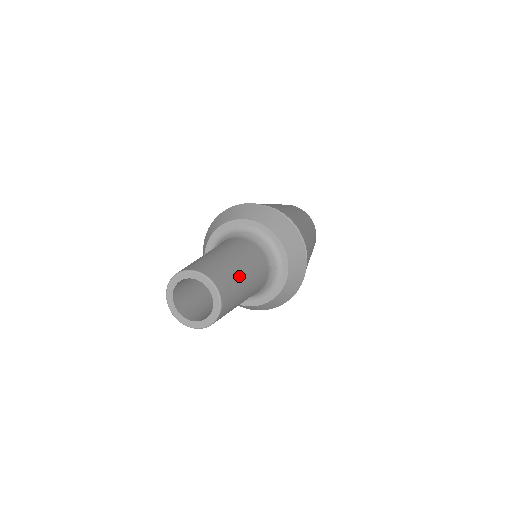
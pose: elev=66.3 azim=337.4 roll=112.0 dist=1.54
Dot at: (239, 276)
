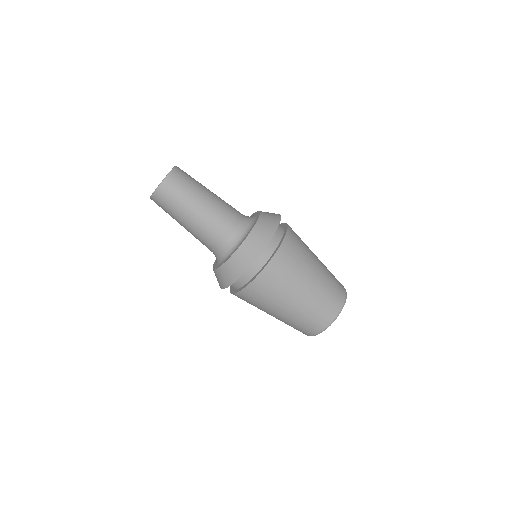
Dot at: (202, 185)
